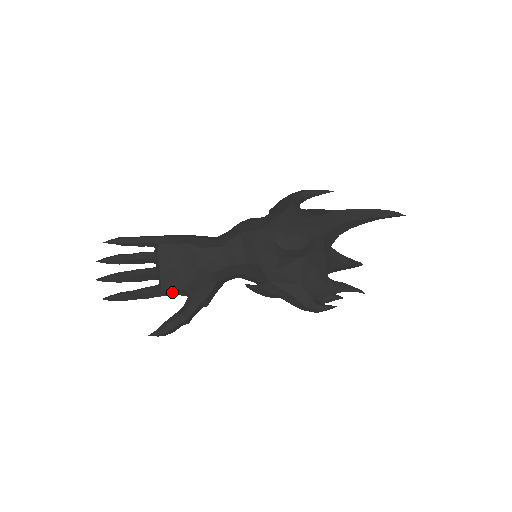
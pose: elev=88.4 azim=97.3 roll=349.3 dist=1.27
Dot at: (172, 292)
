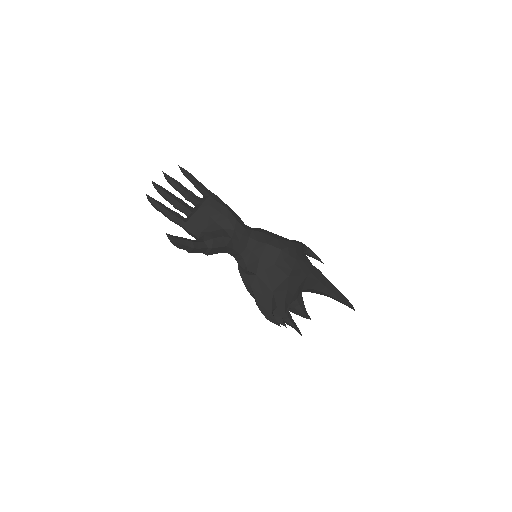
Dot at: (192, 229)
